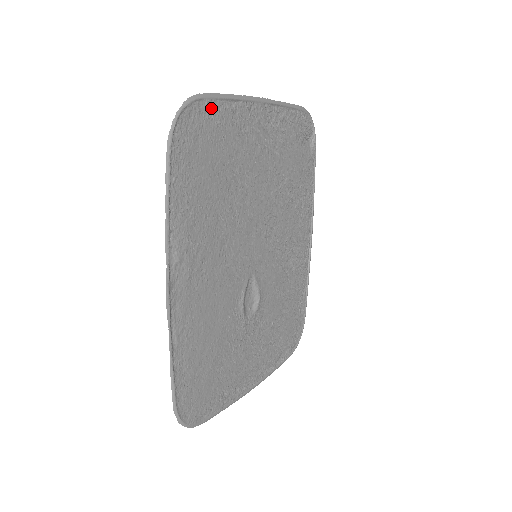
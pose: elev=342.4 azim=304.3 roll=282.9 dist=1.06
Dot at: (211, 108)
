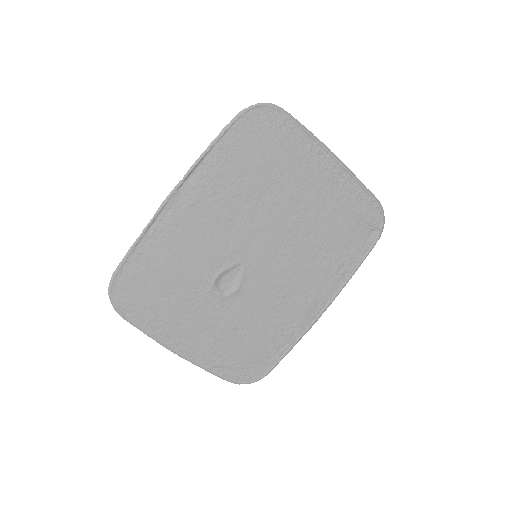
Dot at: (286, 124)
